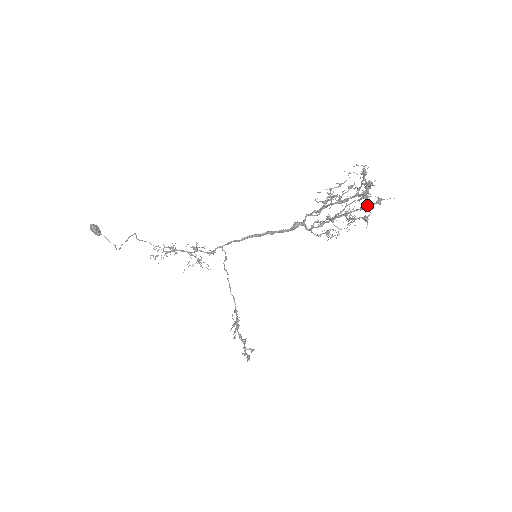
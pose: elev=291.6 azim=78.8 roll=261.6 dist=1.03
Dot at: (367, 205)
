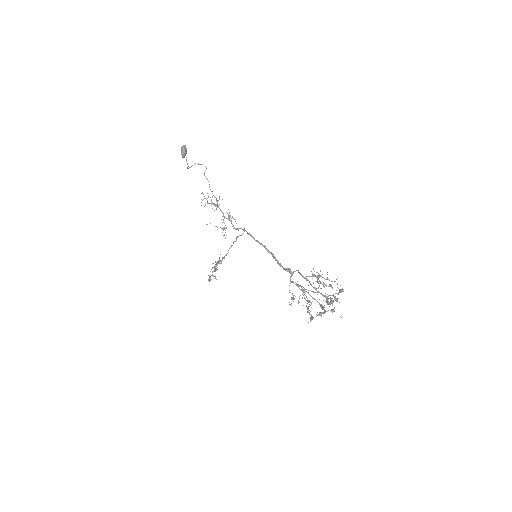
Dot at: (324, 307)
